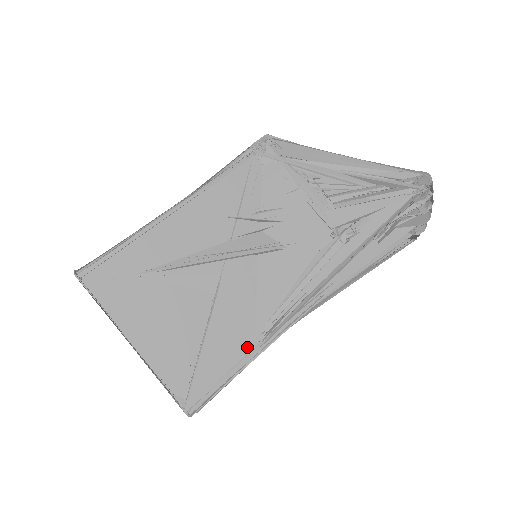
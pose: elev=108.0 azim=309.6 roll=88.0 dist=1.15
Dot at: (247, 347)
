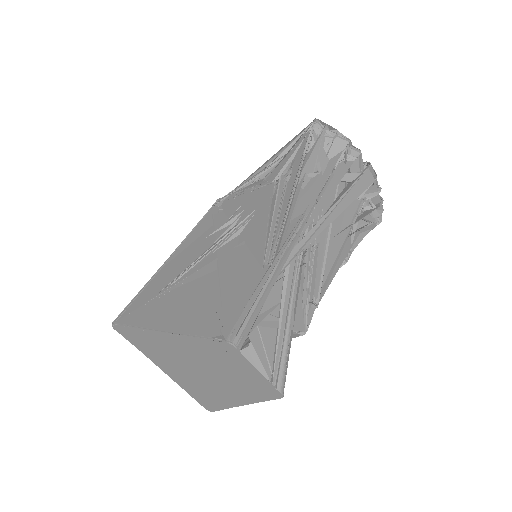
Dot at: (259, 276)
